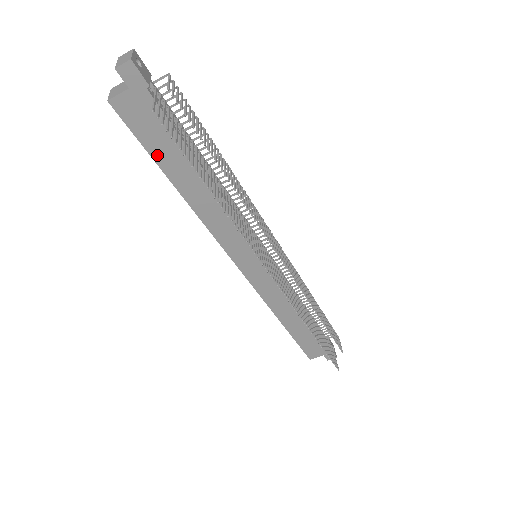
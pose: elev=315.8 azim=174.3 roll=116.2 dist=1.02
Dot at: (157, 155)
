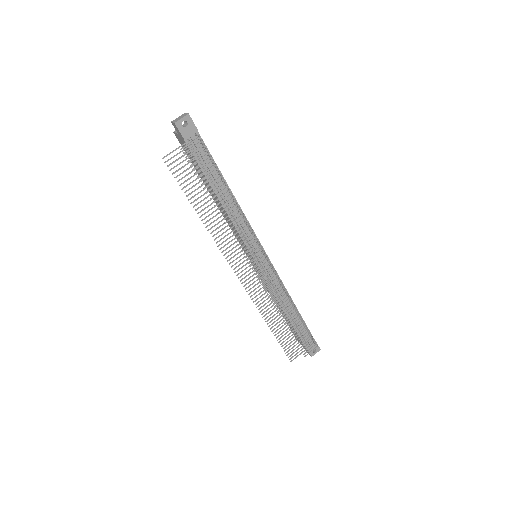
Dot at: (197, 170)
